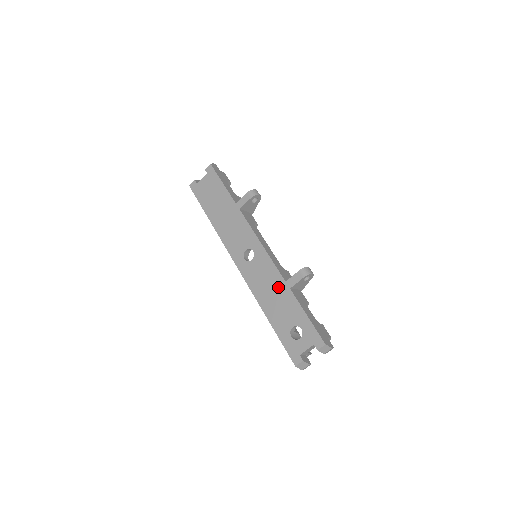
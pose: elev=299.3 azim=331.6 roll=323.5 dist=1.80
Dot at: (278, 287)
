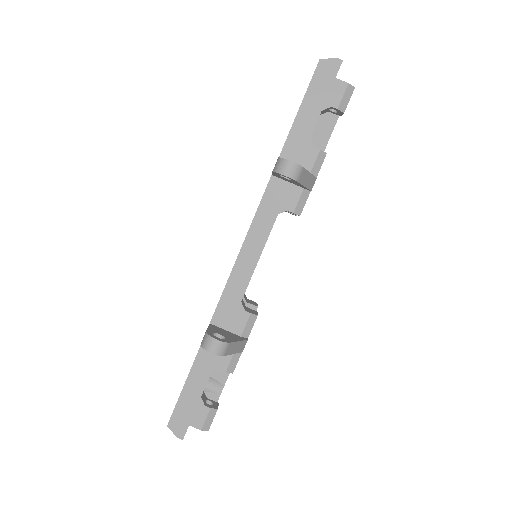
Dot at: occluded
